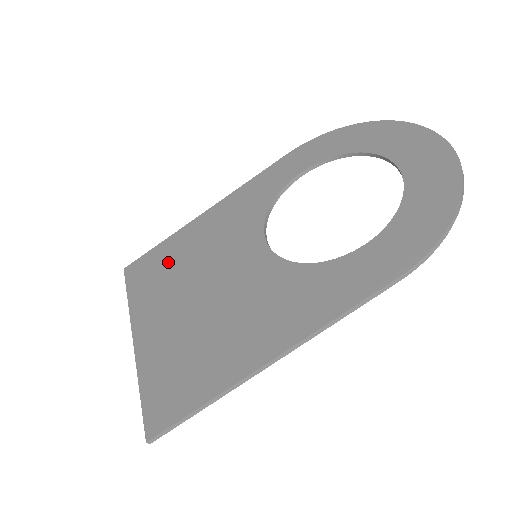
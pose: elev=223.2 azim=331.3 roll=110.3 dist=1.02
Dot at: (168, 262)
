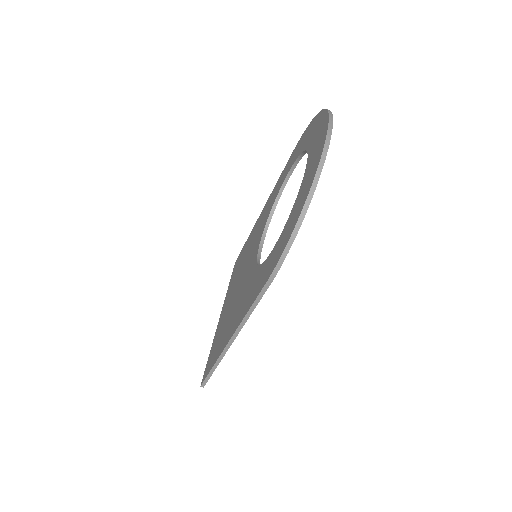
Dot at: (241, 258)
